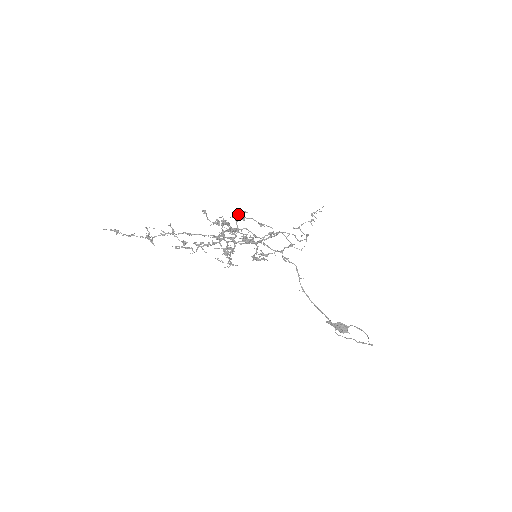
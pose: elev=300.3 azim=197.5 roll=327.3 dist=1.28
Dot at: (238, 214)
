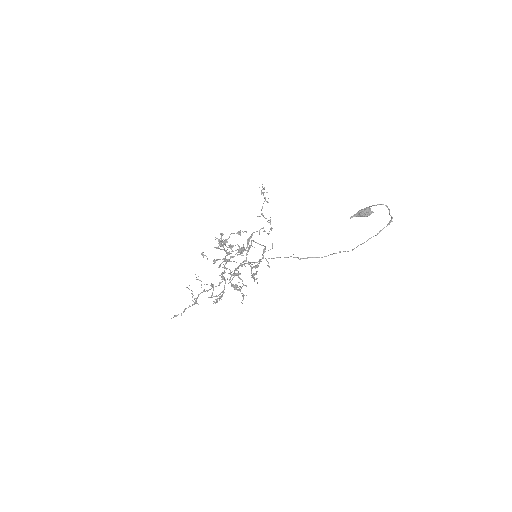
Dot at: (221, 239)
